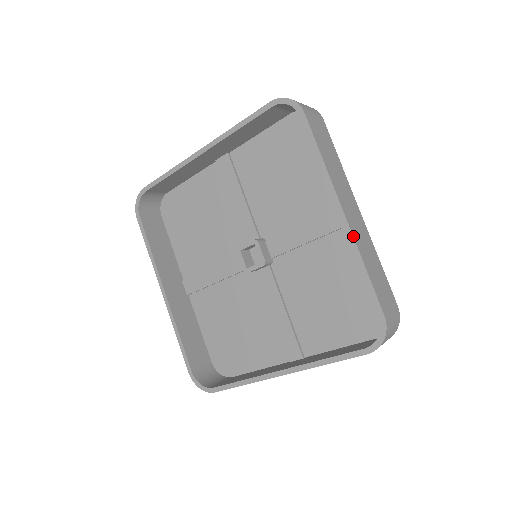
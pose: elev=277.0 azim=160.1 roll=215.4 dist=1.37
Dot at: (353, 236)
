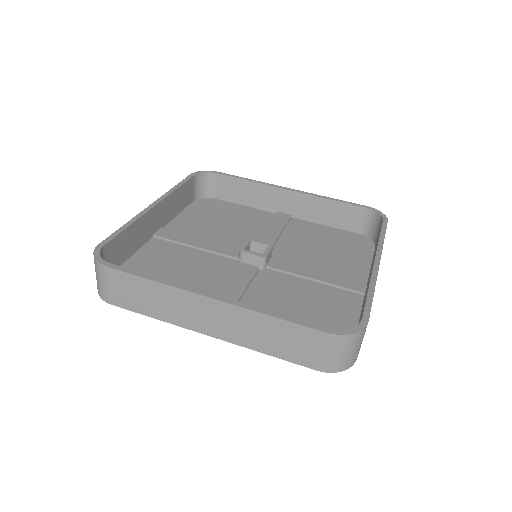
Dot at: (308, 193)
